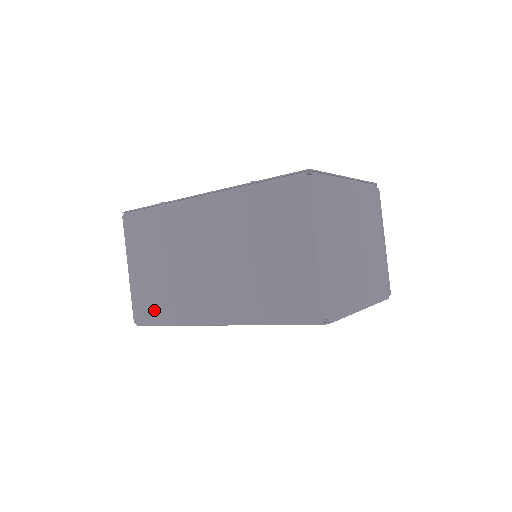
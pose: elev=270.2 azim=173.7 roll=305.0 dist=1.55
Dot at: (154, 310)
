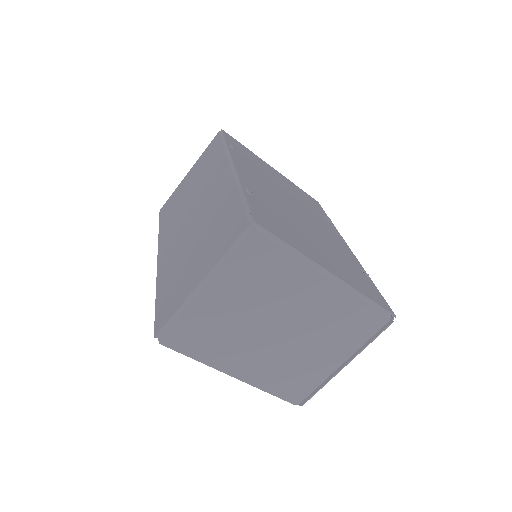
Dot at: (166, 214)
